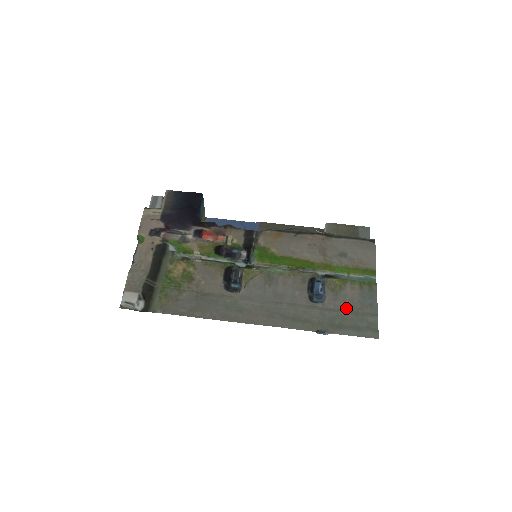
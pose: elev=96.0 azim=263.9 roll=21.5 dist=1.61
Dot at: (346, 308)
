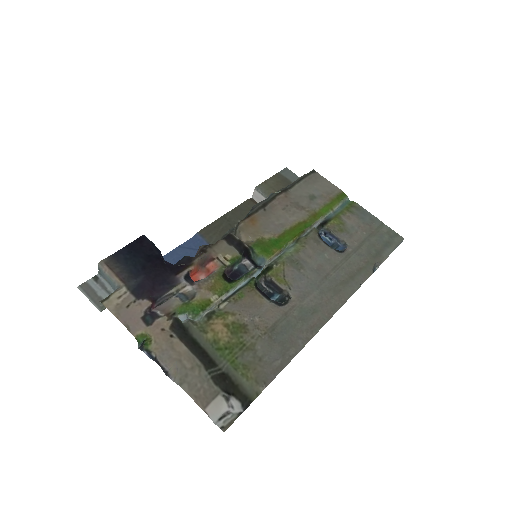
Dot at: (364, 236)
